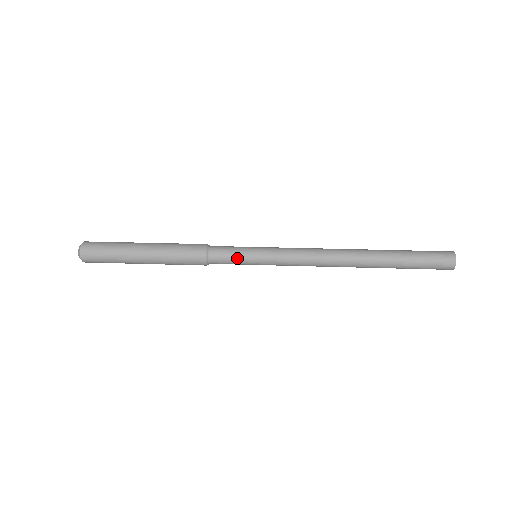
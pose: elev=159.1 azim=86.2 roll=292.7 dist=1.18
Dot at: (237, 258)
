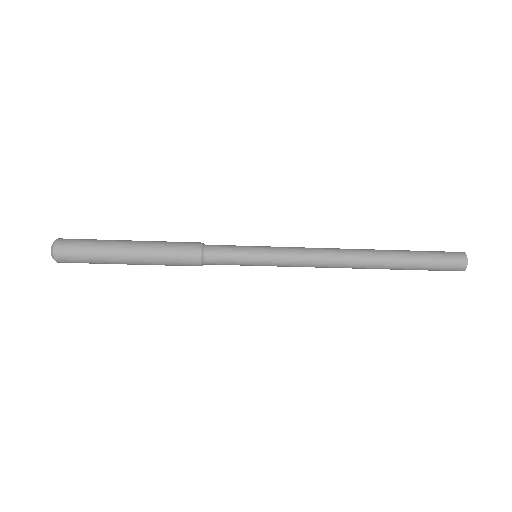
Dot at: (236, 250)
